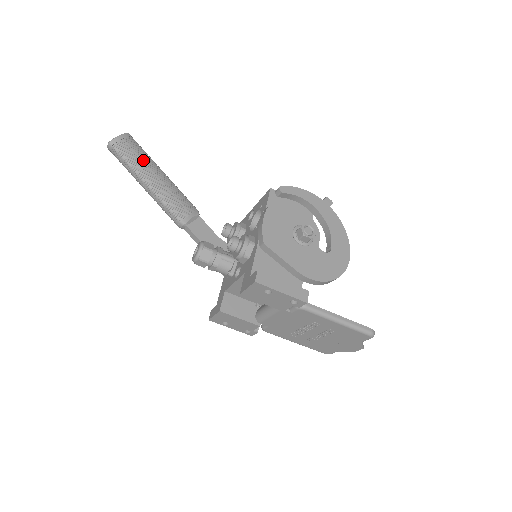
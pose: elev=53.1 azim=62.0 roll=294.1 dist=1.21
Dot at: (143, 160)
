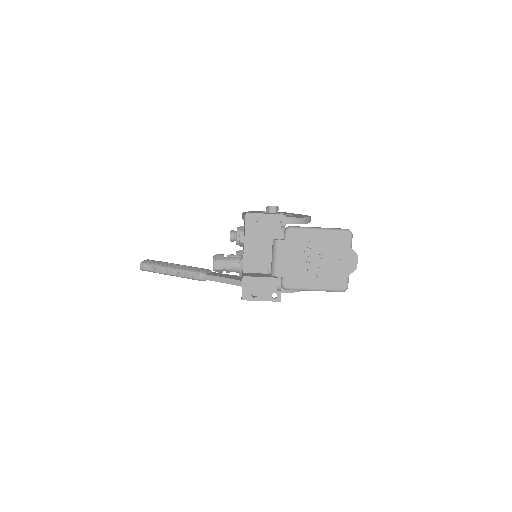
Dot at: (165, 263)
